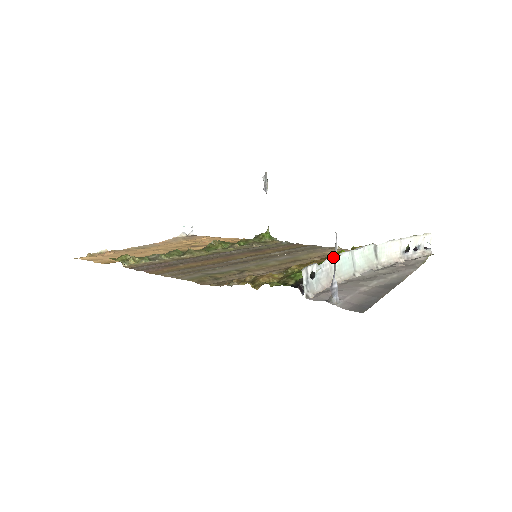
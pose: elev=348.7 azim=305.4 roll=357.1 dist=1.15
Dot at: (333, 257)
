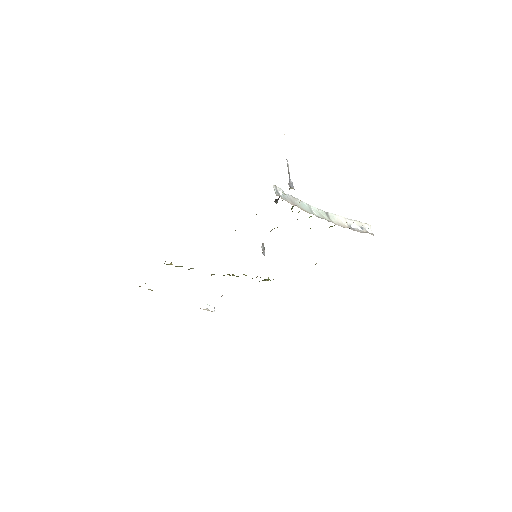
Dot at: (295, 198)
